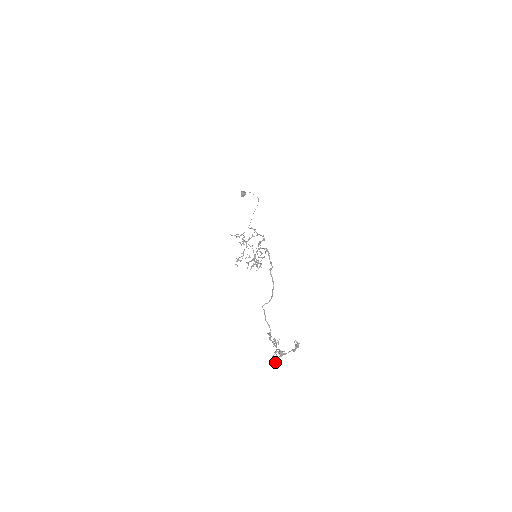
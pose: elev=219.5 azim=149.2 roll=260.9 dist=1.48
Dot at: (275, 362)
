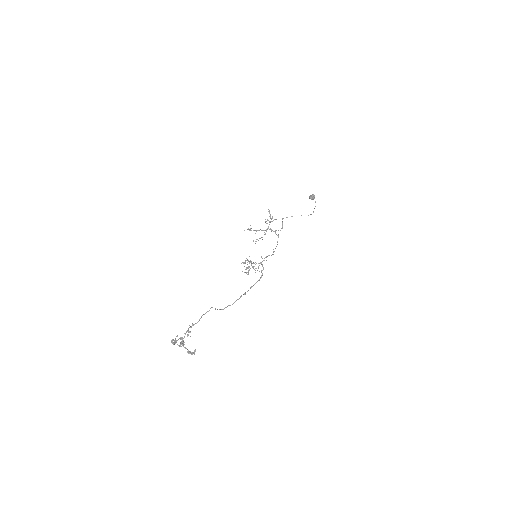
Dot at: (174, 342)
